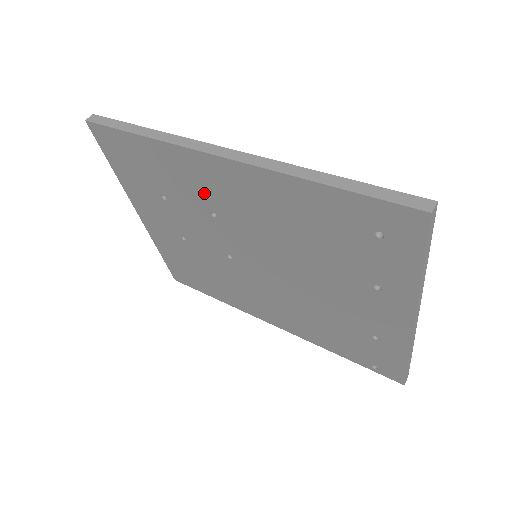
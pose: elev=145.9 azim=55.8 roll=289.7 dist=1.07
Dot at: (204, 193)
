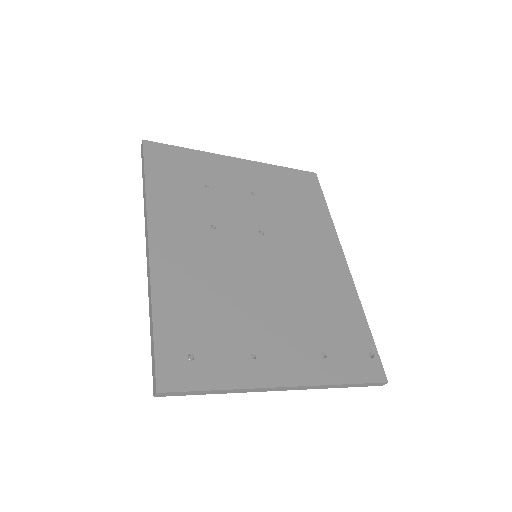
Dot at: occluded
